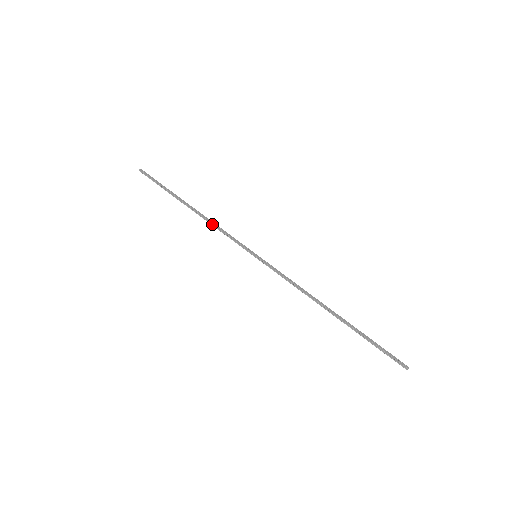
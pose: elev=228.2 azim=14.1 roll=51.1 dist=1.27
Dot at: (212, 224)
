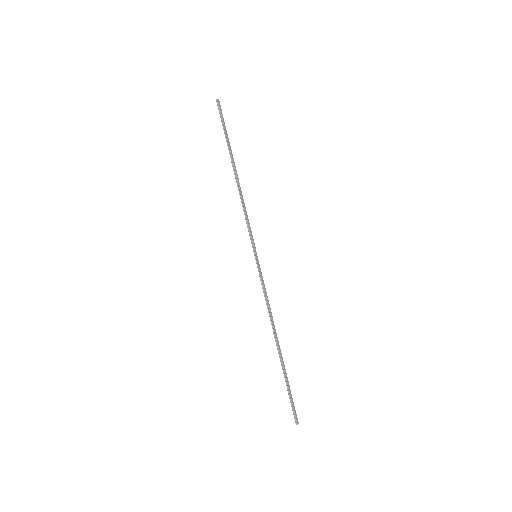
Dot at: (242, 201)
